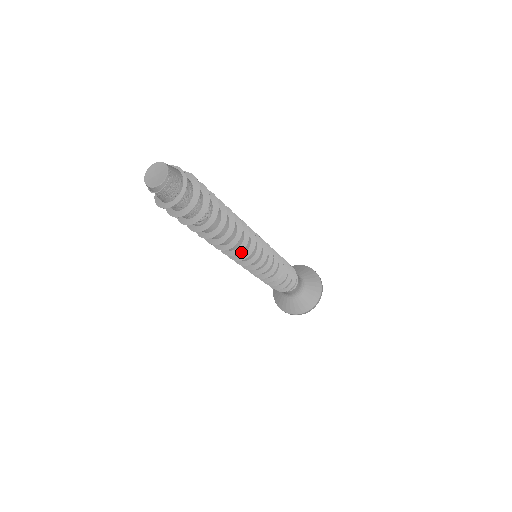
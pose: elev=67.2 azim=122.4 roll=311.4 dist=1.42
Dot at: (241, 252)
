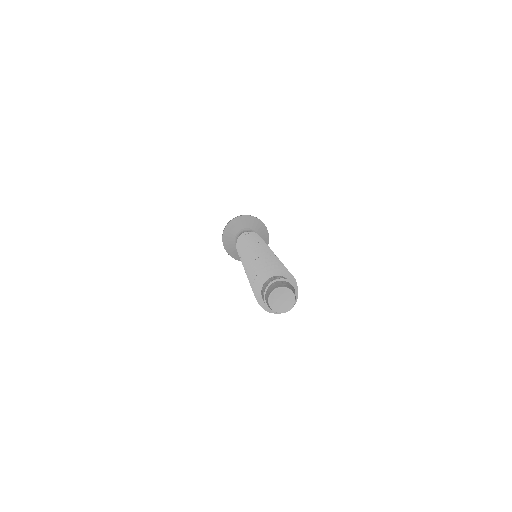
Dot at: occluded
